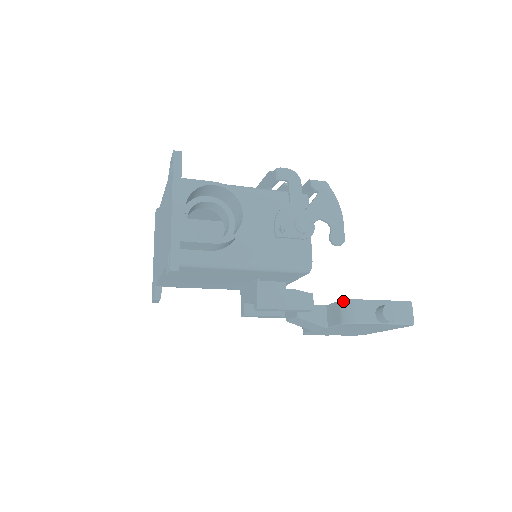
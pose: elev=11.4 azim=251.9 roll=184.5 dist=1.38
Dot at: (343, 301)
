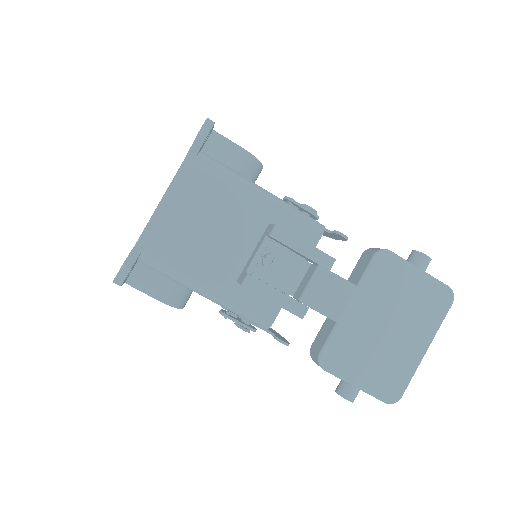
Dot at: (367, 249)
